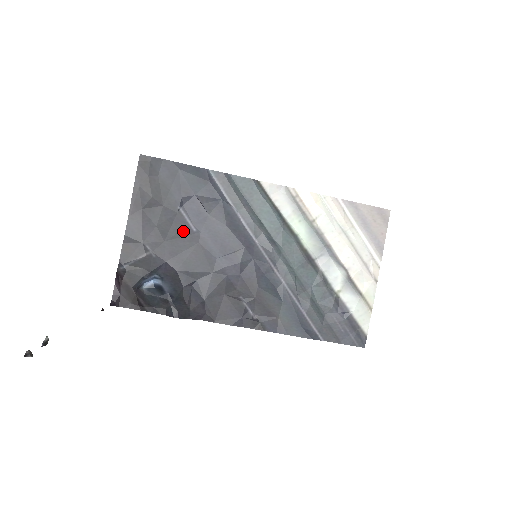
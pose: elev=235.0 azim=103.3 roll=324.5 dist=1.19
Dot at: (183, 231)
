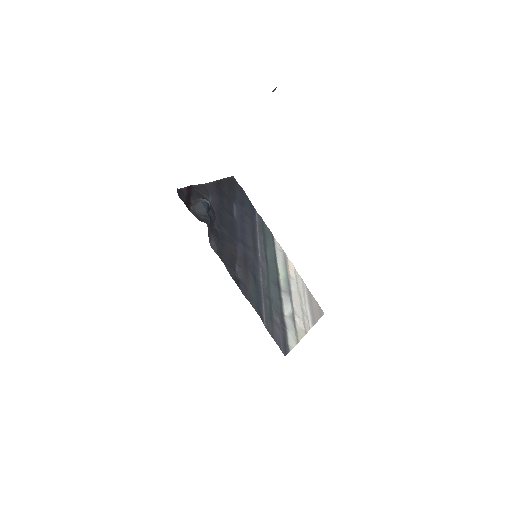
Dot at: (230, 212)
